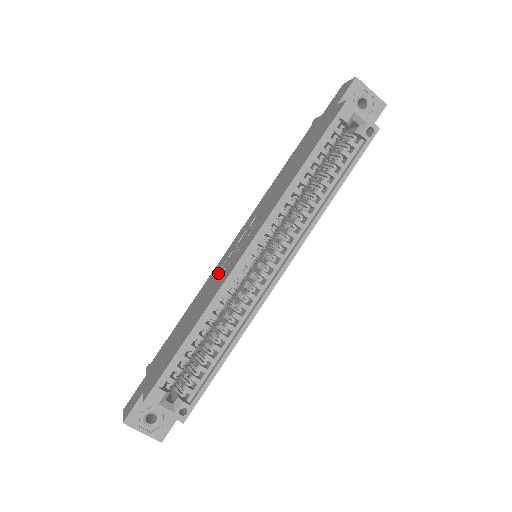
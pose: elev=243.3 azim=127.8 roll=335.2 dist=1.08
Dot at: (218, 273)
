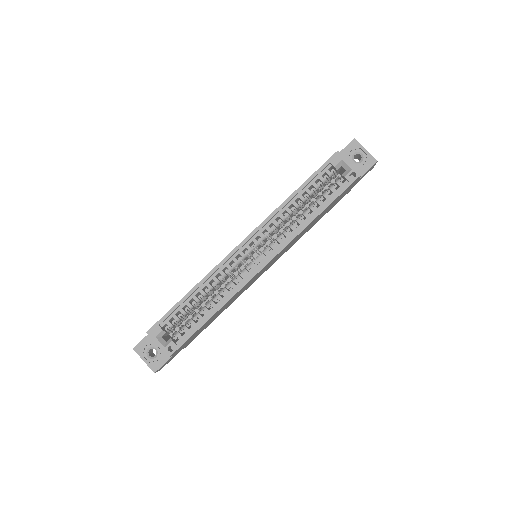
Dot at: occluded
